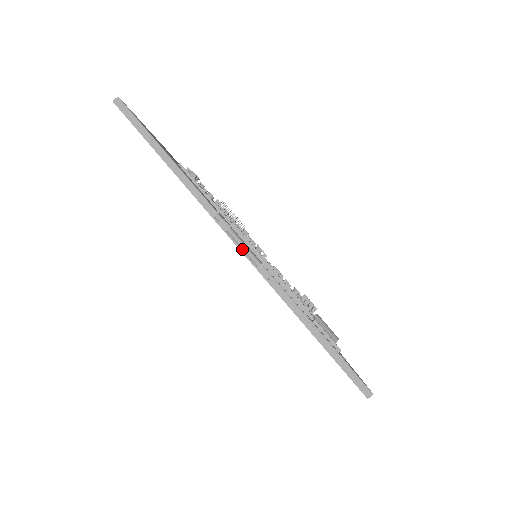
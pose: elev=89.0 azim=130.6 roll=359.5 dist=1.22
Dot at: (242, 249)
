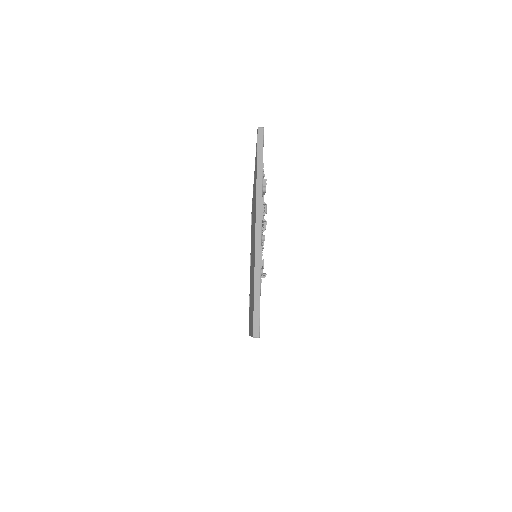
Dot at: occluded
